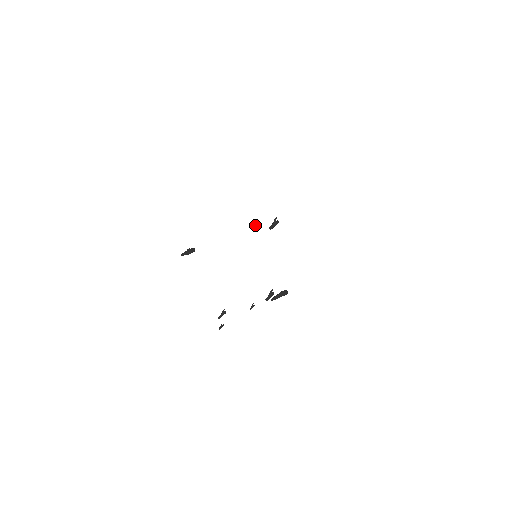
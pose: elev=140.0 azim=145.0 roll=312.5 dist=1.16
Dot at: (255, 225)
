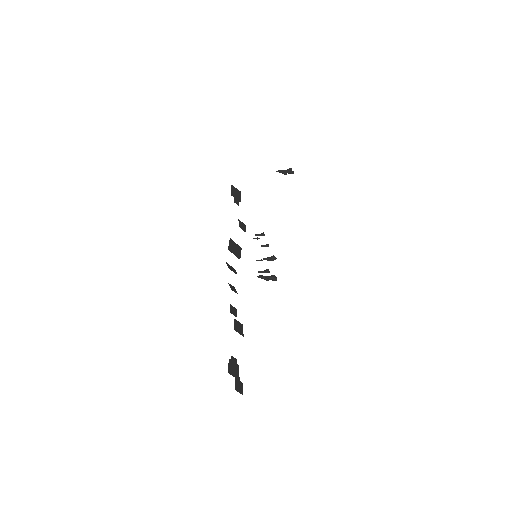
Dot at: (262, 246)
